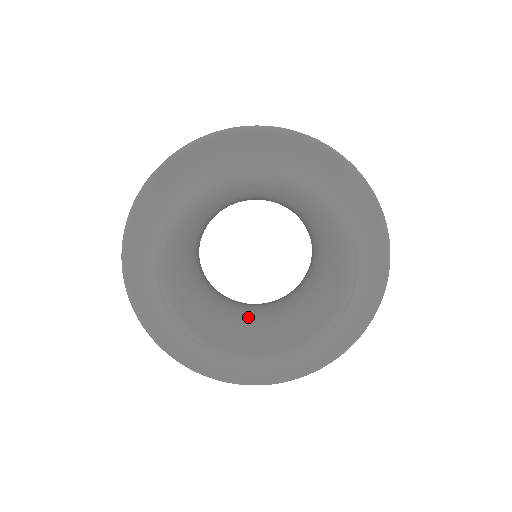
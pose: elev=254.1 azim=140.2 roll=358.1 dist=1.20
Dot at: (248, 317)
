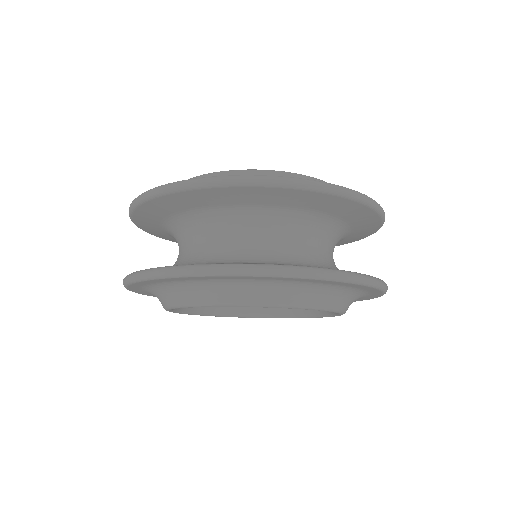
Dot at: occluded
